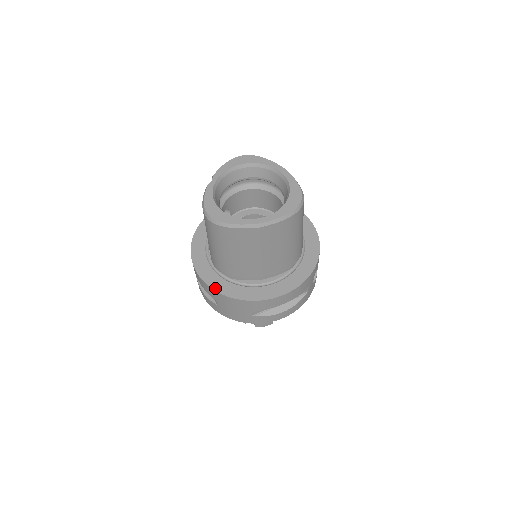
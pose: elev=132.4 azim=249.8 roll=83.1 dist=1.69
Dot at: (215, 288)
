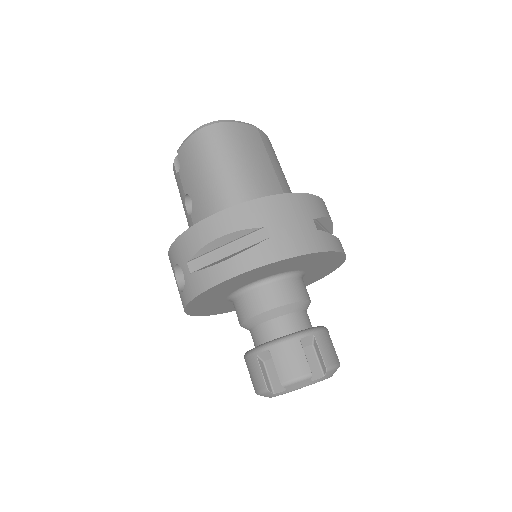
Dot at: (256, 200)
